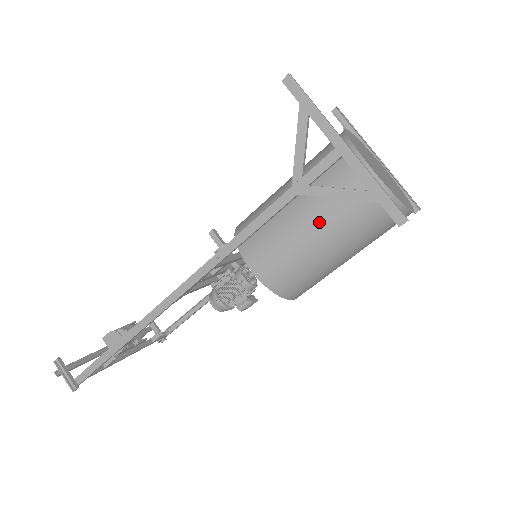
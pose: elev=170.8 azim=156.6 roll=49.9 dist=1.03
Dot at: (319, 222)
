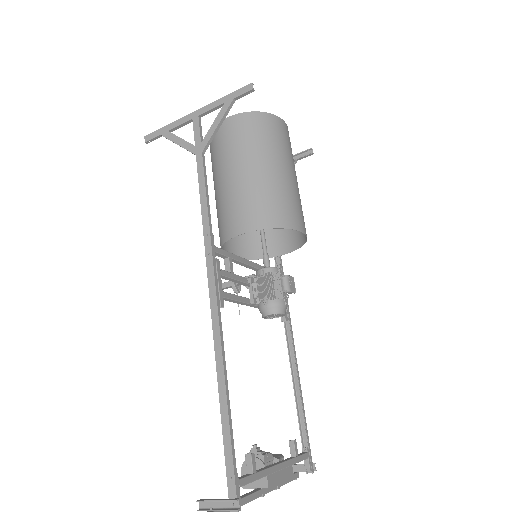
Dot at: (239, 164)
